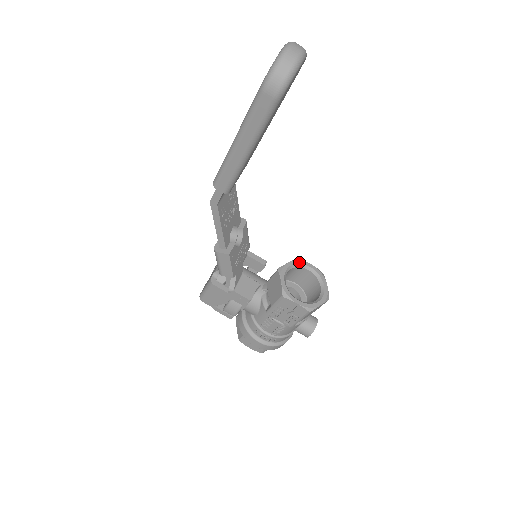
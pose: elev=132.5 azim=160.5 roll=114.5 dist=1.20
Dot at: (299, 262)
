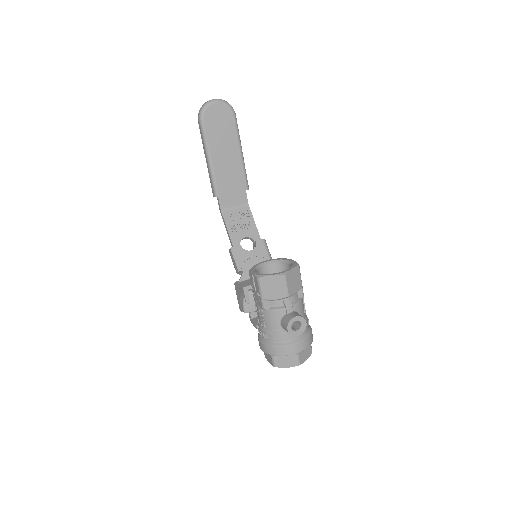
Dot at: (285, 259)
